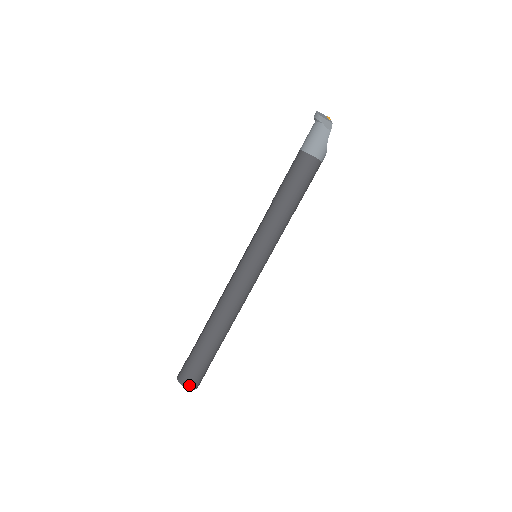
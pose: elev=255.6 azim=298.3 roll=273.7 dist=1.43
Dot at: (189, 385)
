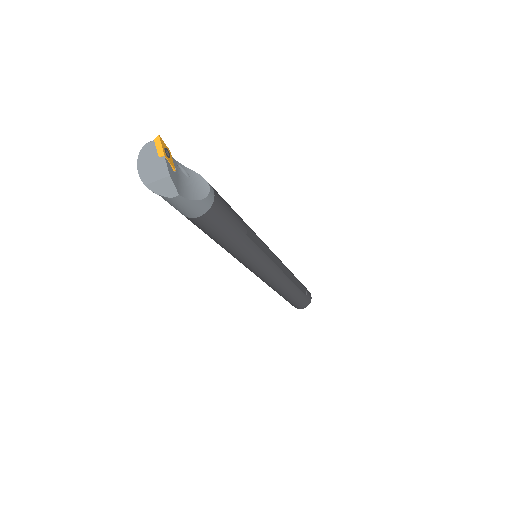
Dot at: (302, 308)
